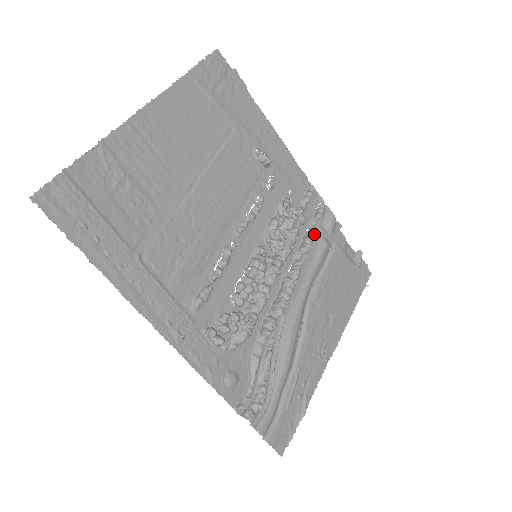
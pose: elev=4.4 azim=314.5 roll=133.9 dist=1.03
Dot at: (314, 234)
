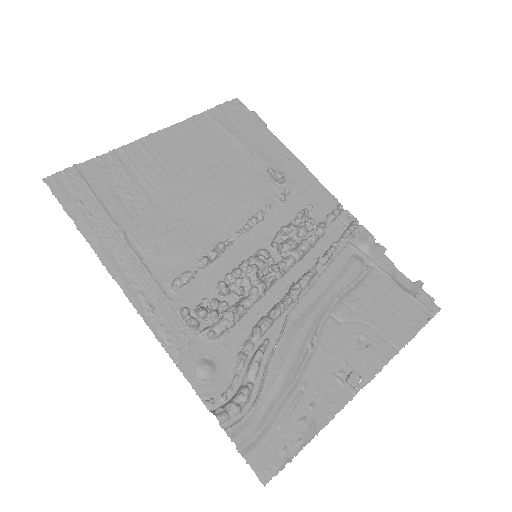
Dot at: (341, 250)
